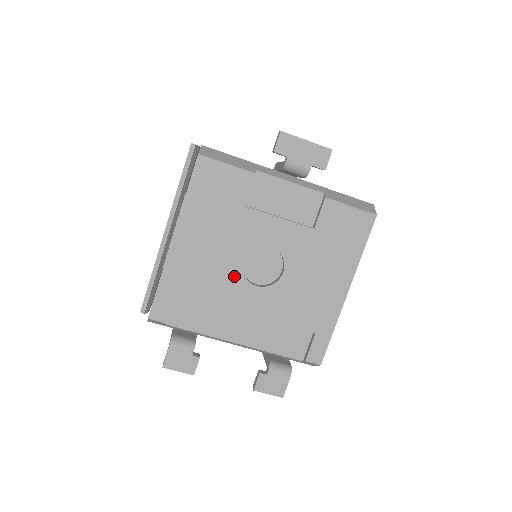
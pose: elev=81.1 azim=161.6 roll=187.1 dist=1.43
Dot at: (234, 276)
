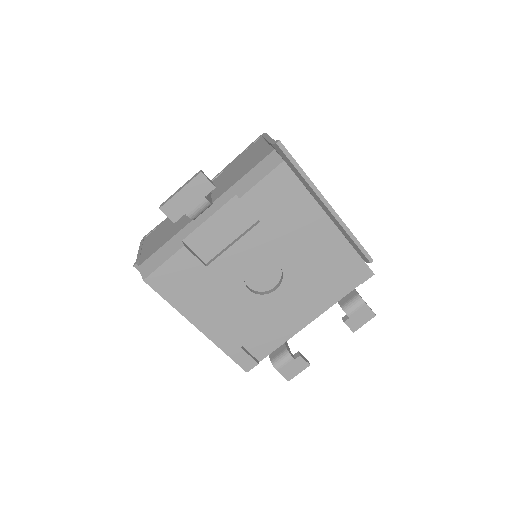
Dot at: (256, 302)
